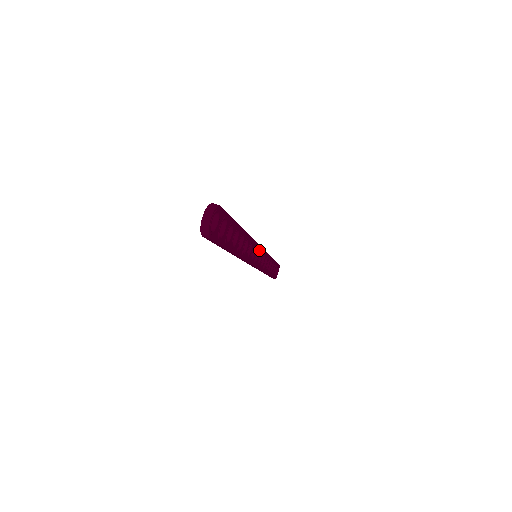
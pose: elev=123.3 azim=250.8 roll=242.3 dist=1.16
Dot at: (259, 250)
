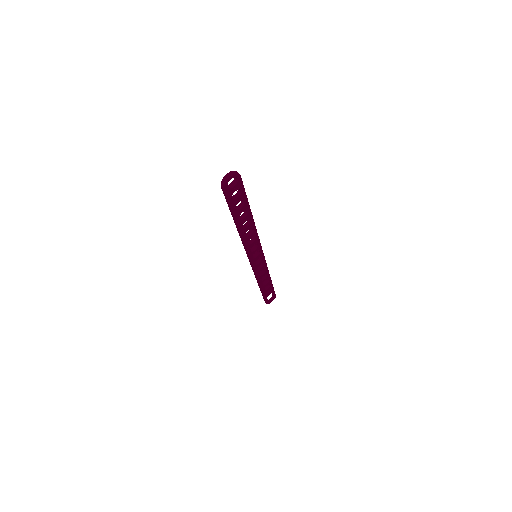
Dot at: (260, 252)
